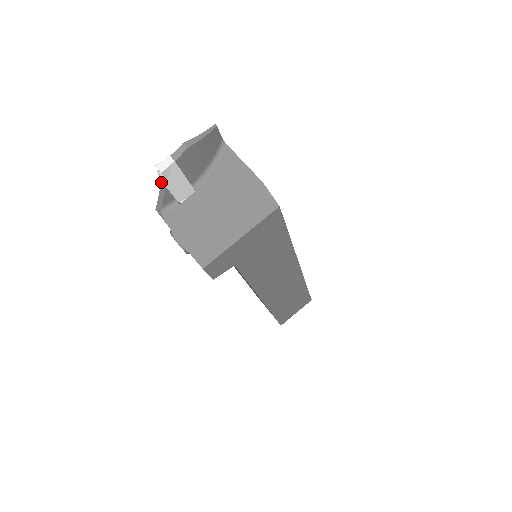
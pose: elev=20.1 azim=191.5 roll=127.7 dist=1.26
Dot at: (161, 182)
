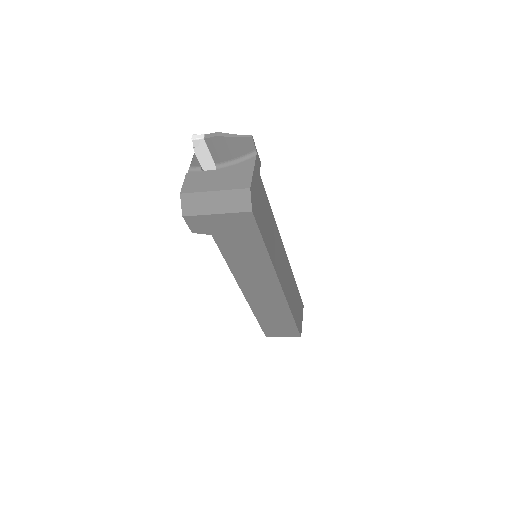
Dot at: occluded
